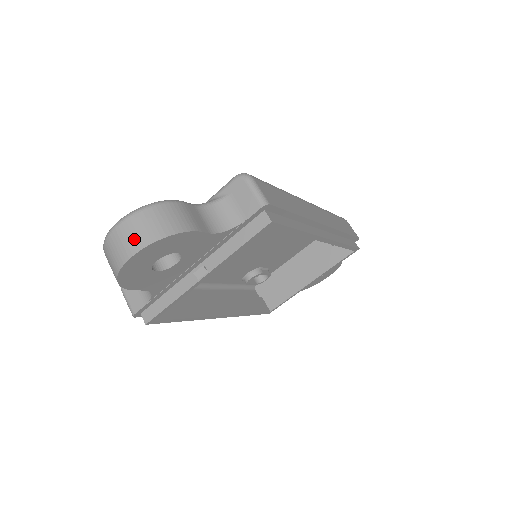
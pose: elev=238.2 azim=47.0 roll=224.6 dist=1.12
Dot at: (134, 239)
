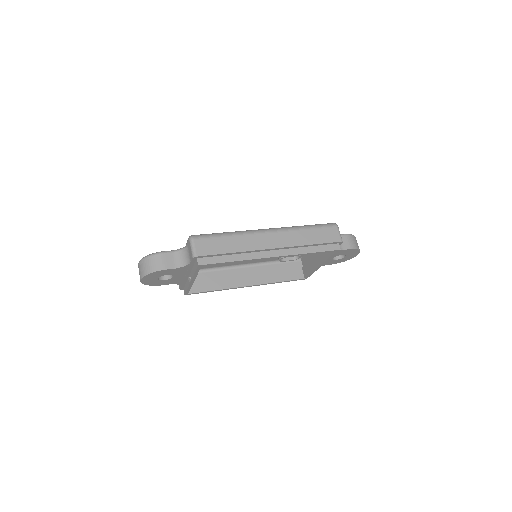
Dot at: (141, 272)
